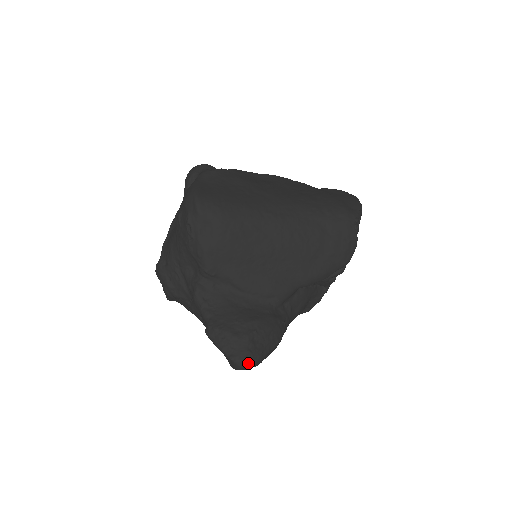
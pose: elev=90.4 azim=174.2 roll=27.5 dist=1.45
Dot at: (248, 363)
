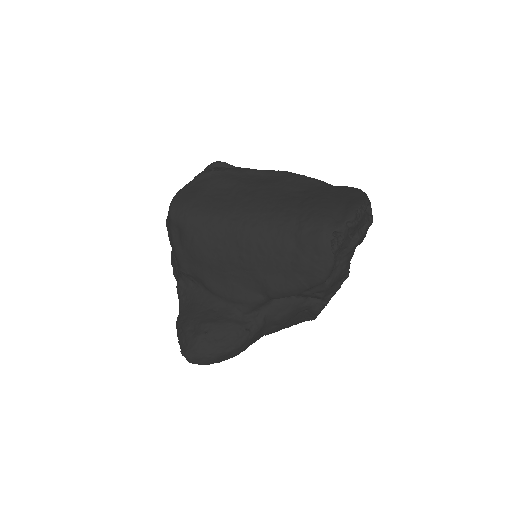
Dot at: (196, 360)
